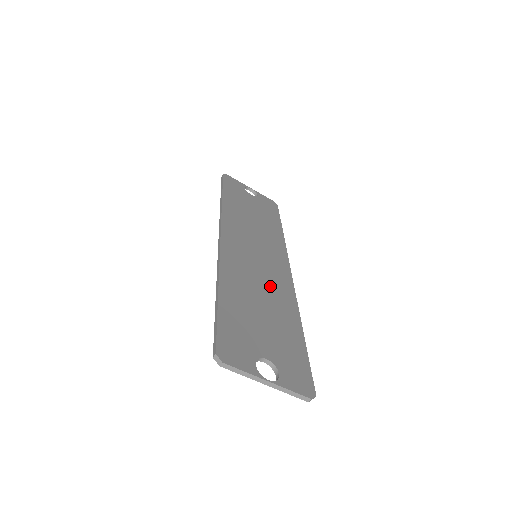
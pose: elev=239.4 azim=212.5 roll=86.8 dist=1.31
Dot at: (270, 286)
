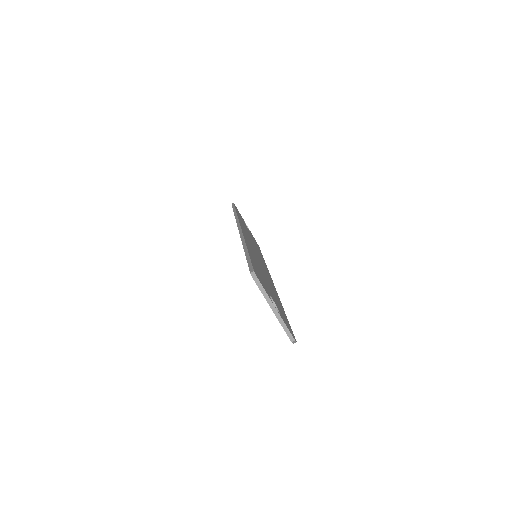
Dot at: (266, 275)
